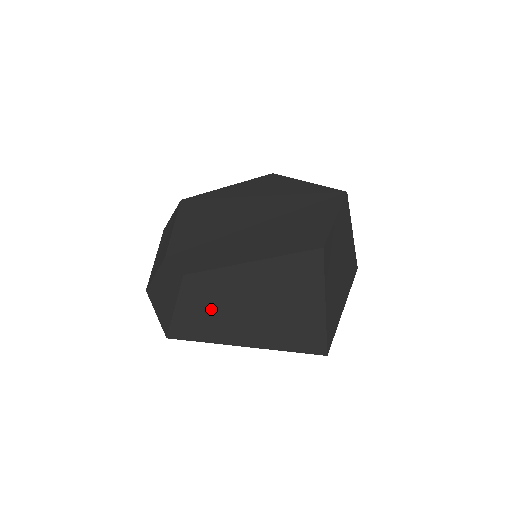
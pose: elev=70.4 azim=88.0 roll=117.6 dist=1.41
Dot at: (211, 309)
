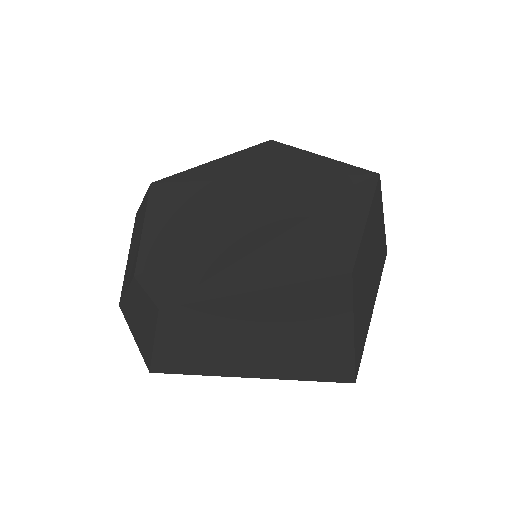
Dot at: (201, 343)
